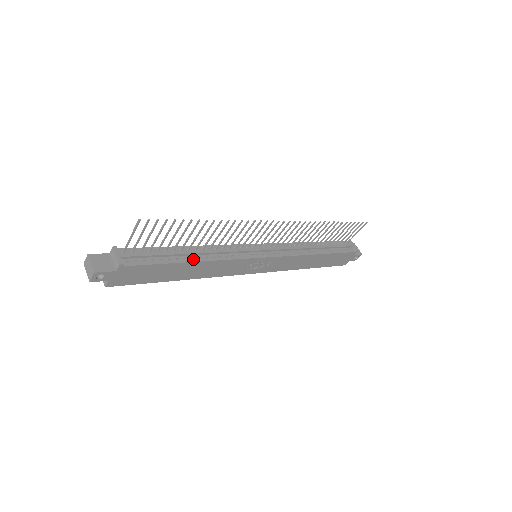
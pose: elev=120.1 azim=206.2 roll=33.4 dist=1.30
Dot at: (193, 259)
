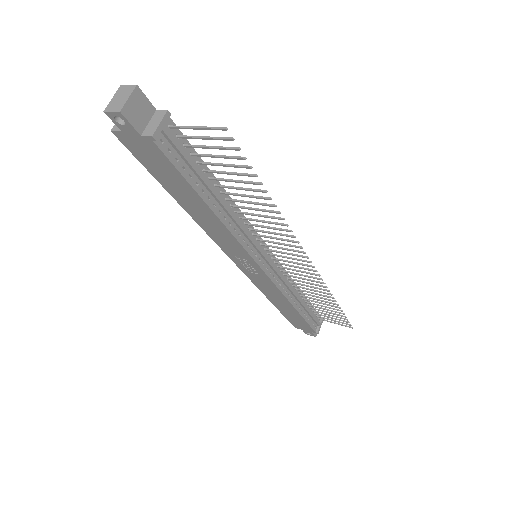
Dot at: (214, 206)
